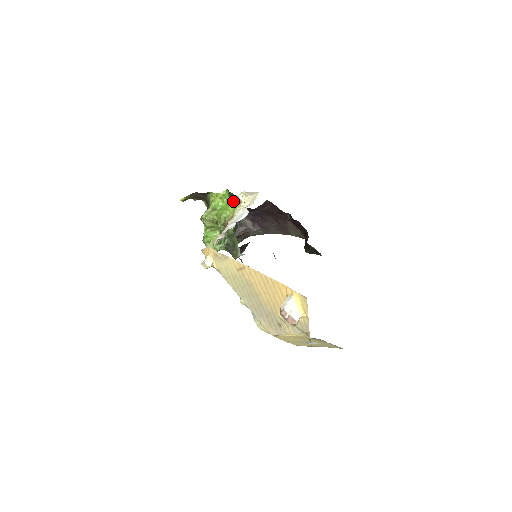
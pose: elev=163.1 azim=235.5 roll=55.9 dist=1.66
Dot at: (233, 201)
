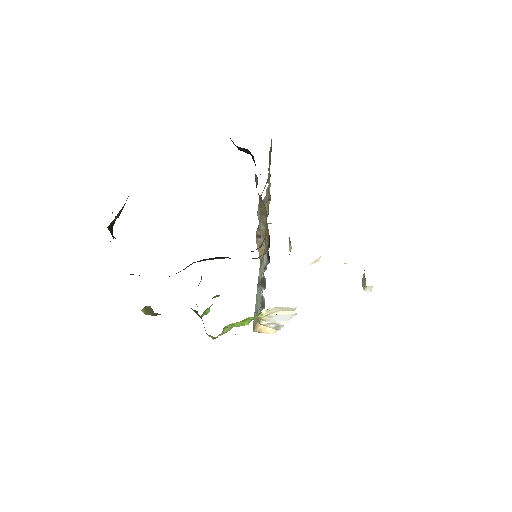
Dot at: occluded
